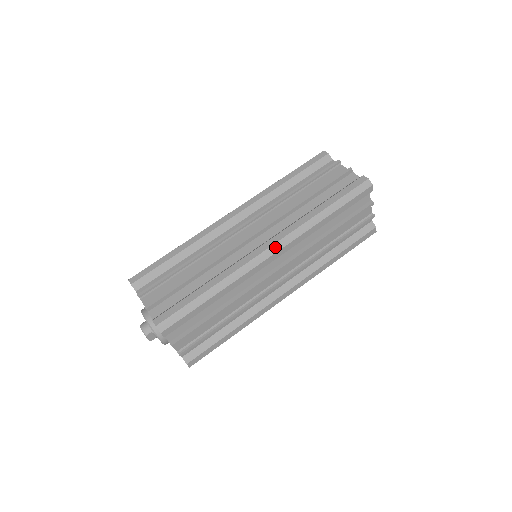
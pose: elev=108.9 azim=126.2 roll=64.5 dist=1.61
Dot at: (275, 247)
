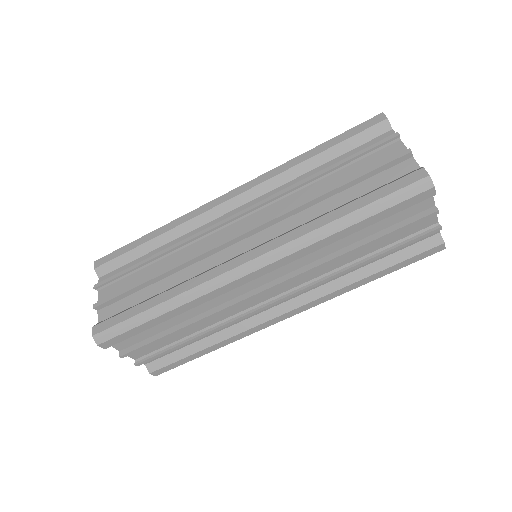
Dot at: (257, 262)
